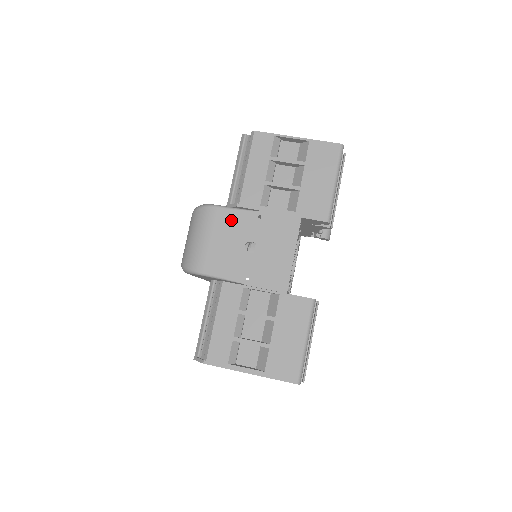
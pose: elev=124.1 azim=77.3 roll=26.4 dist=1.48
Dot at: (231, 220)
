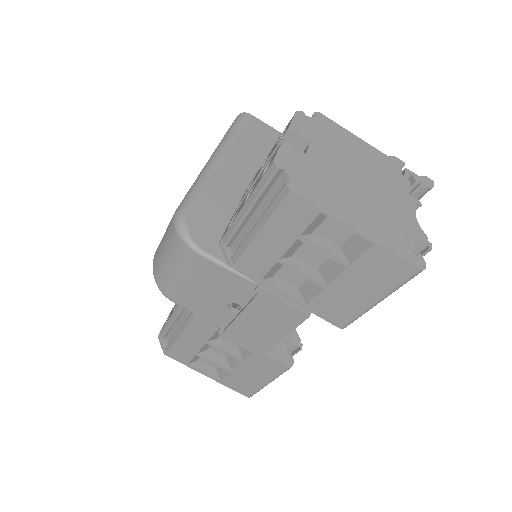
Dot at: (218, 276)
